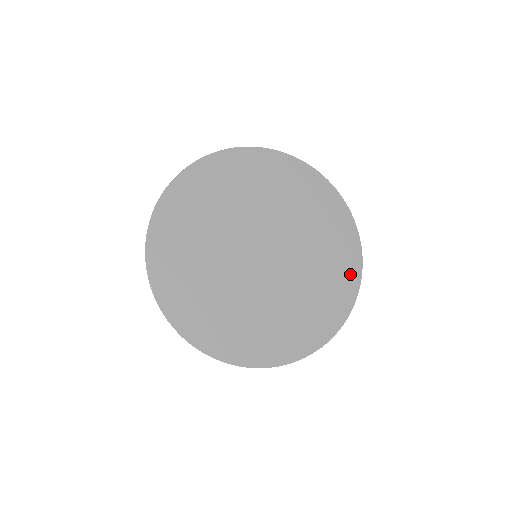
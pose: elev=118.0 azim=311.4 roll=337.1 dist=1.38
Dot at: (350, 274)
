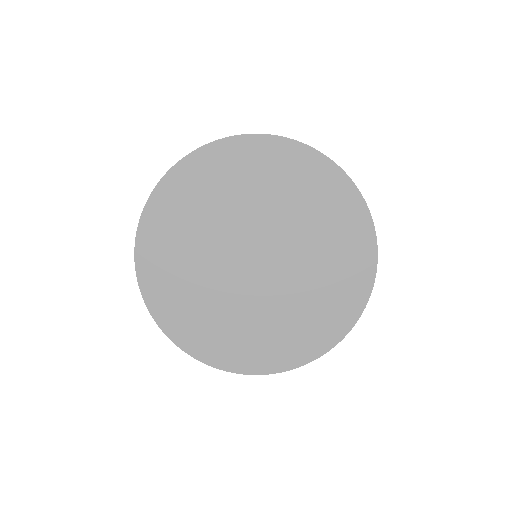
Dot at: (362, 272)
